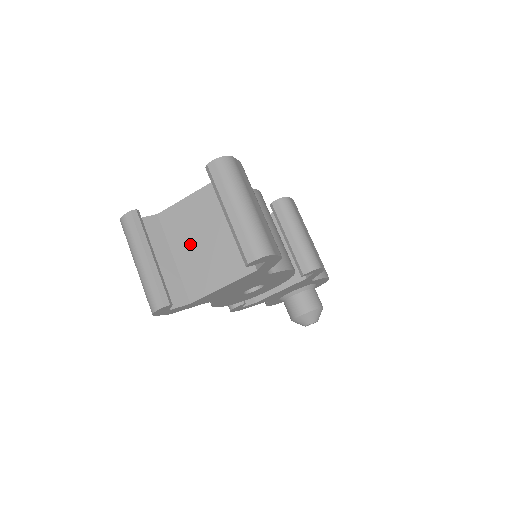
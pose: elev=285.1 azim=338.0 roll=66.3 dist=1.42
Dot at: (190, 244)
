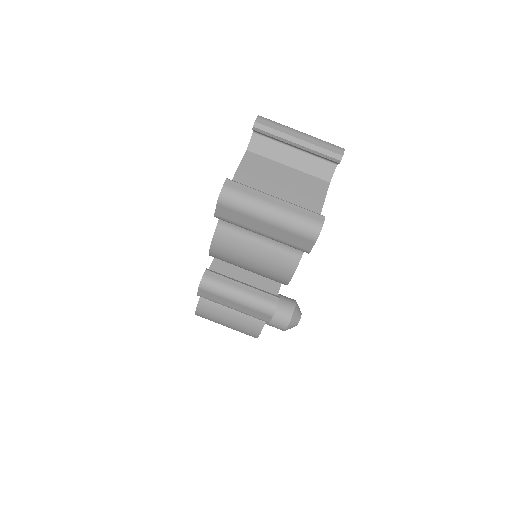
Dot at: occluded
